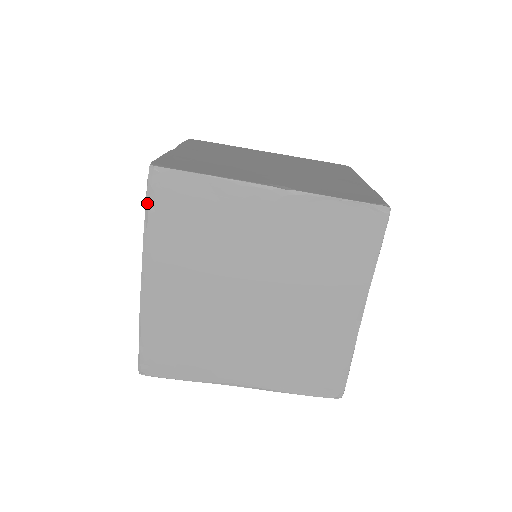
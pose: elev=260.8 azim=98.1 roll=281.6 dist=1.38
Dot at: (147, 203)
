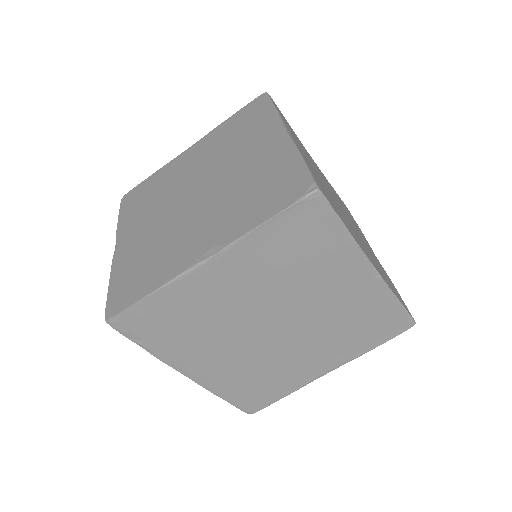
Dot at: (133, 341)
